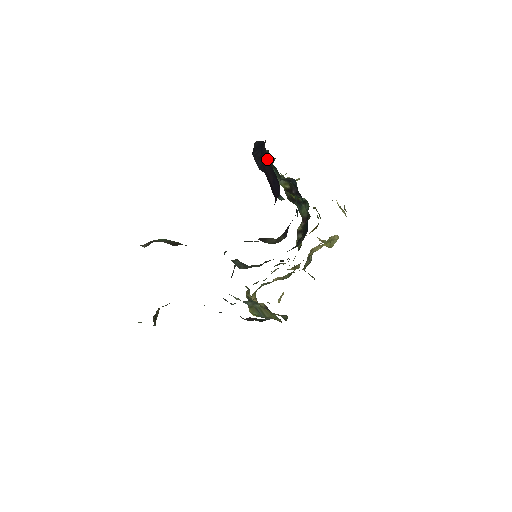
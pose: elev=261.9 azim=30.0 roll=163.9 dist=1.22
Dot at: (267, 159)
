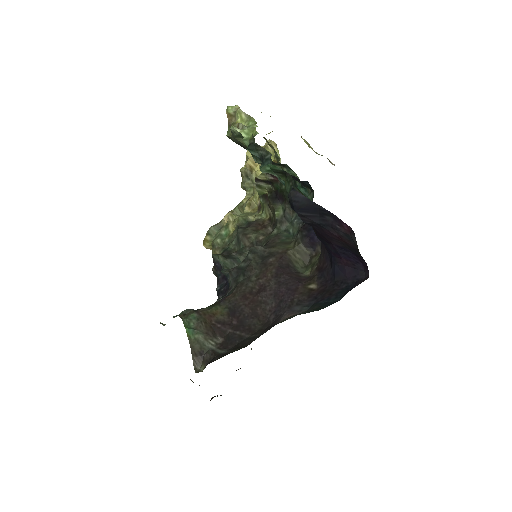
Dot at: (347, 241)
